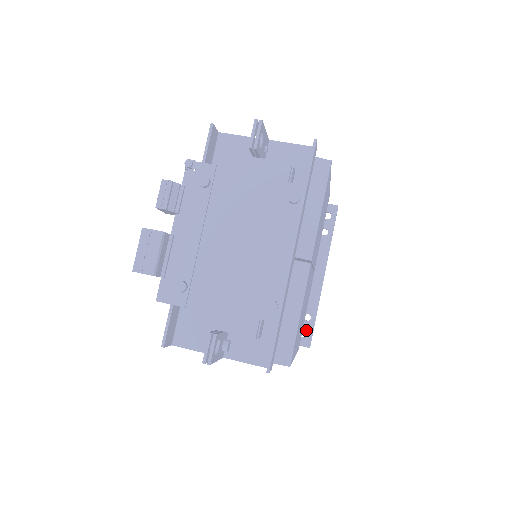
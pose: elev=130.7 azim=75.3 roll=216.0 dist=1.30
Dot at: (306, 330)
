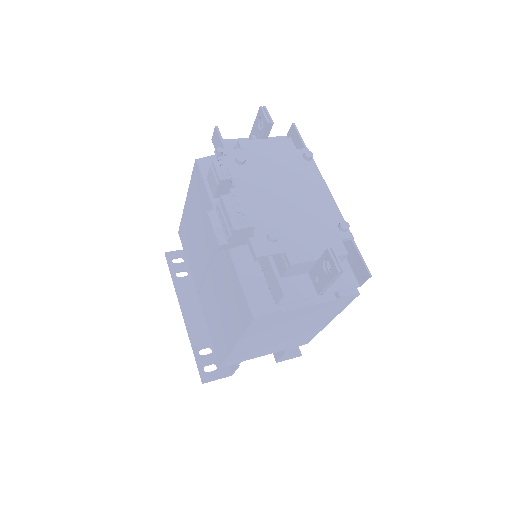
Dot at: occluded
